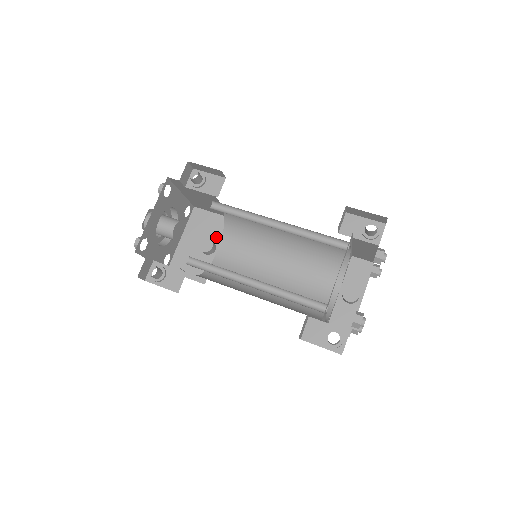
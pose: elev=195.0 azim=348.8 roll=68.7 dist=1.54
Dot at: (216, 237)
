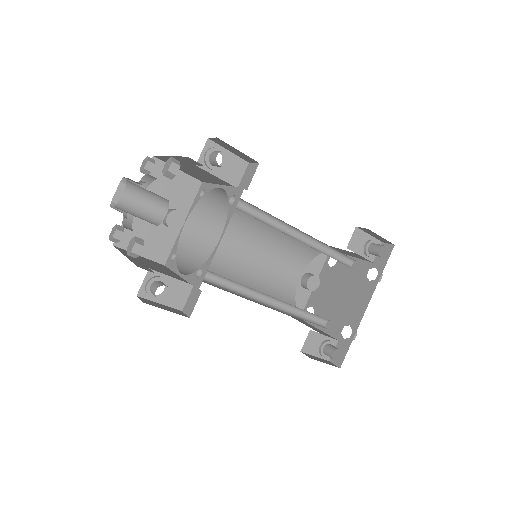
Dot at: (182, 205)
